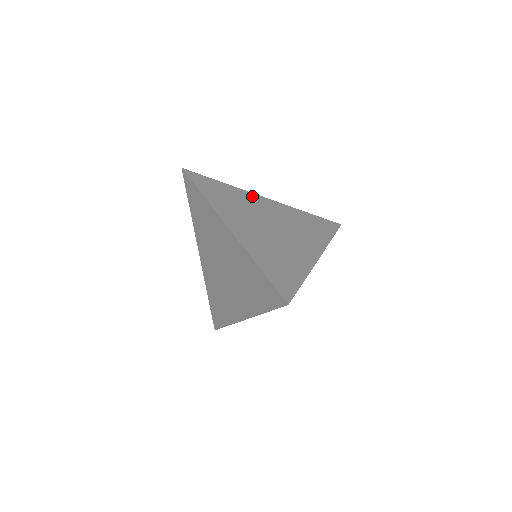
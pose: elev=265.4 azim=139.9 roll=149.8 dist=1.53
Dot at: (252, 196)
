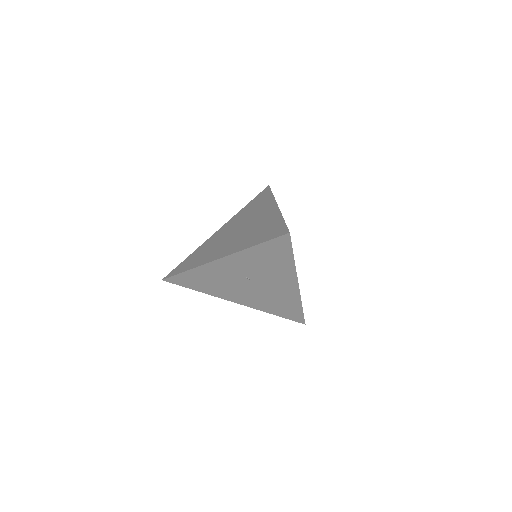
Dot at: occluded
